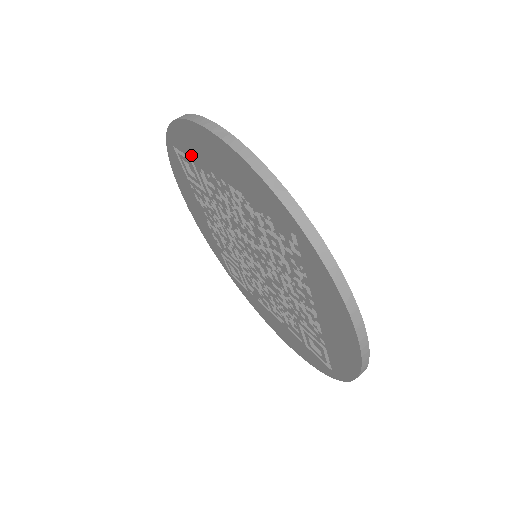
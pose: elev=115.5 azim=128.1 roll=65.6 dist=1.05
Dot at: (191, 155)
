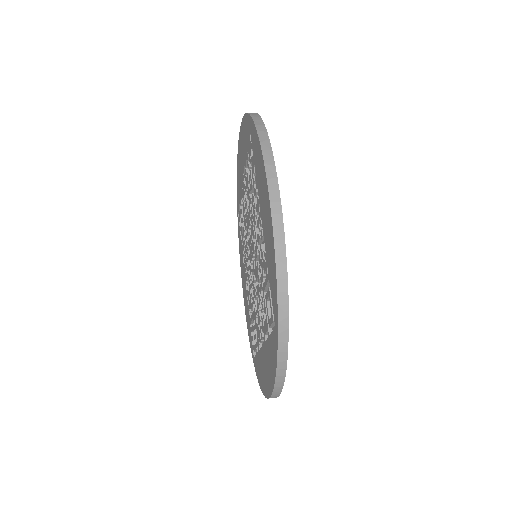
Dot at: occluded
